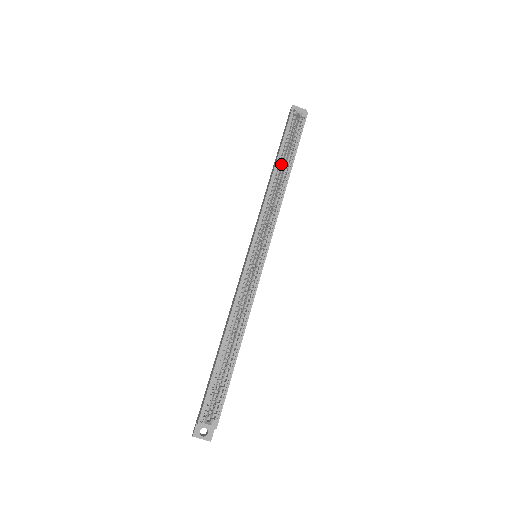
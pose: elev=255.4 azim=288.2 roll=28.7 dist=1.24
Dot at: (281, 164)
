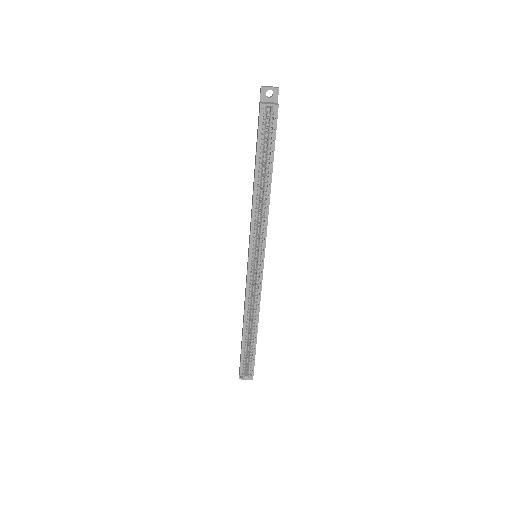
Dot at: (260, 172)
